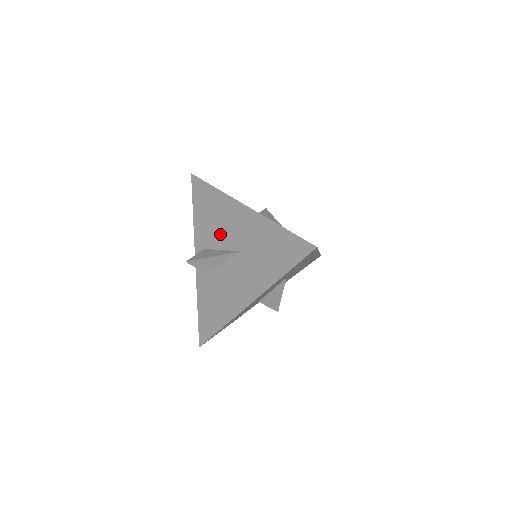
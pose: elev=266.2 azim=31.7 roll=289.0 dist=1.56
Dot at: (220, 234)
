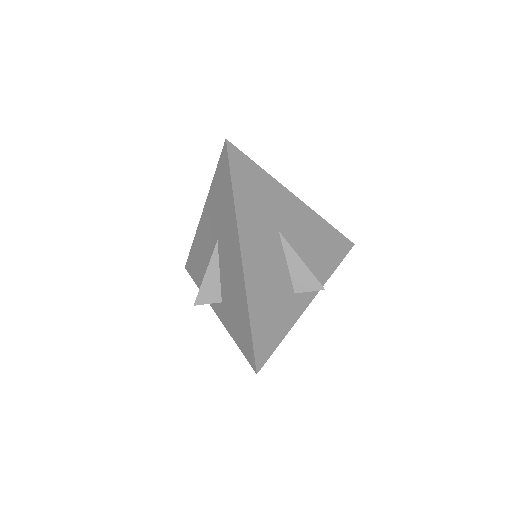
Dot at: (208, 261)
